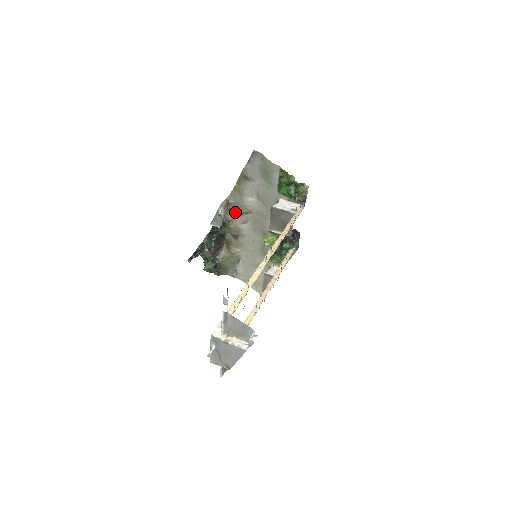
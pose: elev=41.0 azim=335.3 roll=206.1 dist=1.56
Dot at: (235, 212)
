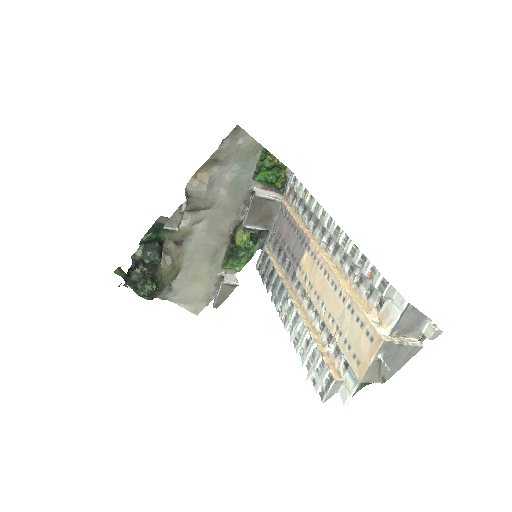
Dot at: (190, 209)
